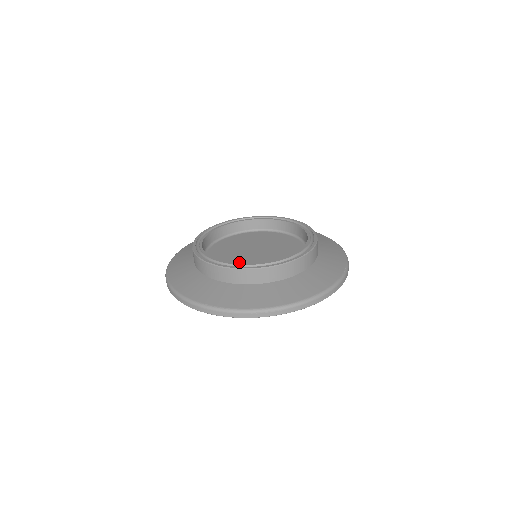
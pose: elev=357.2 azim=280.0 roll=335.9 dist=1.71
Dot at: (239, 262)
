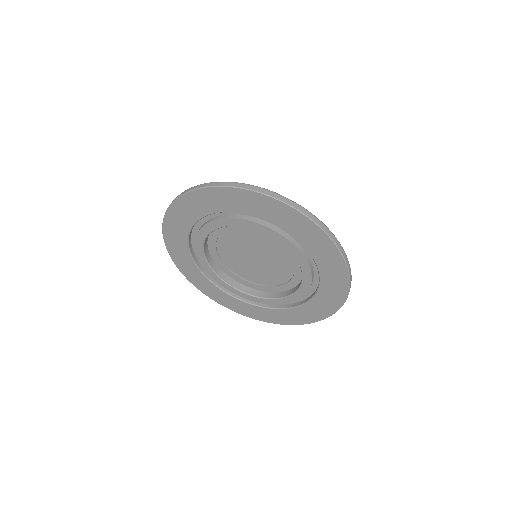
Dot at: occluded
